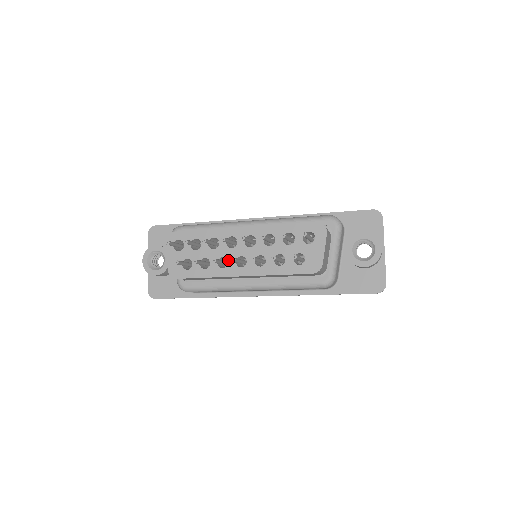
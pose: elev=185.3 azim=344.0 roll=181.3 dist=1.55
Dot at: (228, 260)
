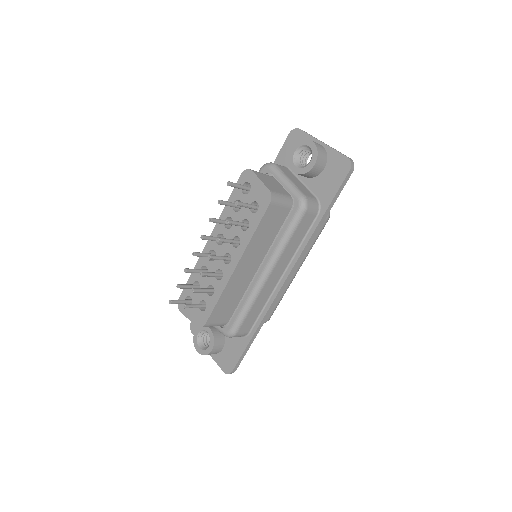
Dot at: (220, 269)
